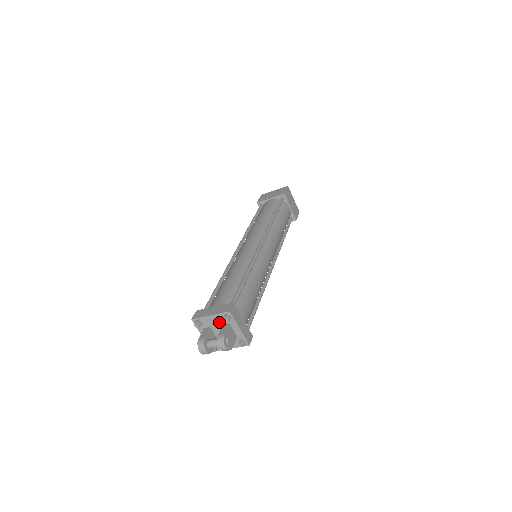
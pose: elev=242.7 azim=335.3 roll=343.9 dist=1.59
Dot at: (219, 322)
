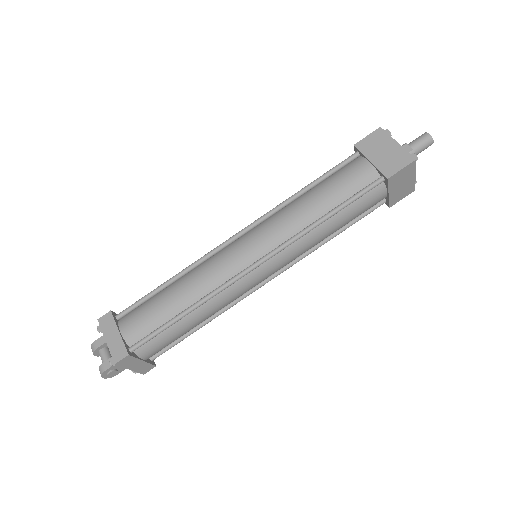
Dot at: occluded
